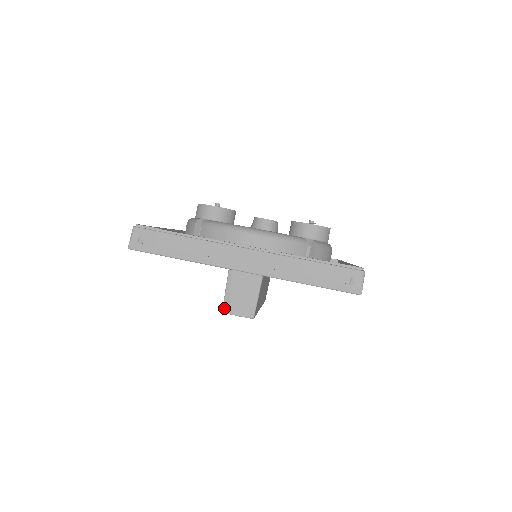
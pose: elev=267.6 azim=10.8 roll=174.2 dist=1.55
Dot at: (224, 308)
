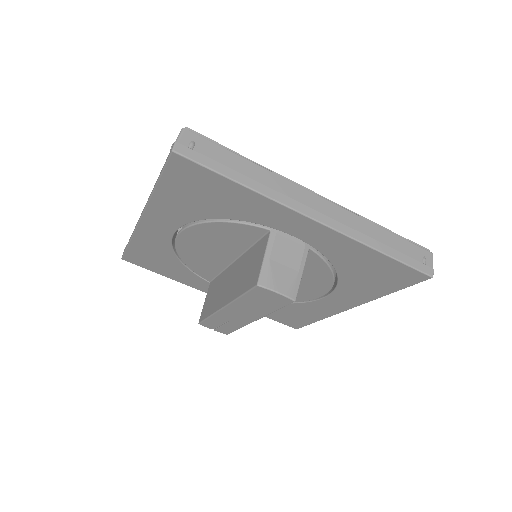
Dot at: (261, 280)
